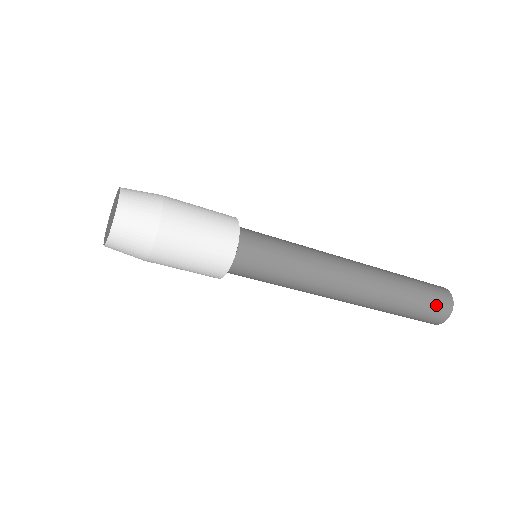
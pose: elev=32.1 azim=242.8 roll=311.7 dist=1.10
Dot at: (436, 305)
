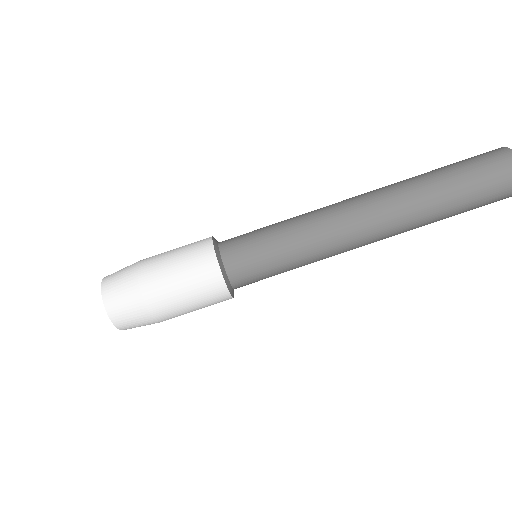
Dot at: occluded
